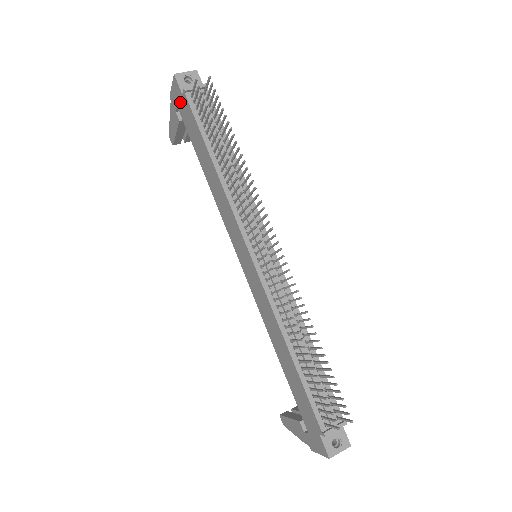
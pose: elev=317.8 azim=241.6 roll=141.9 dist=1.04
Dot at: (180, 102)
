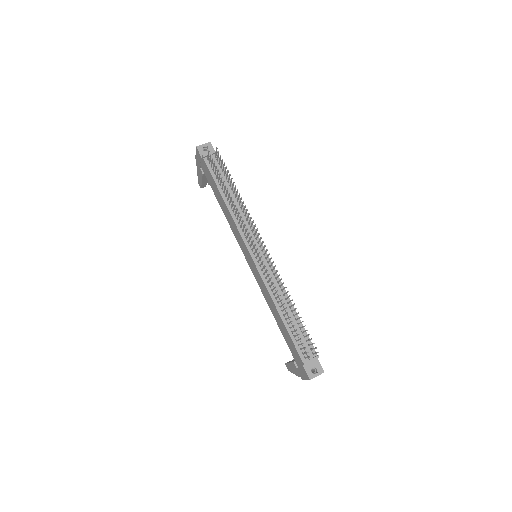
Dot at: (201, 163)
